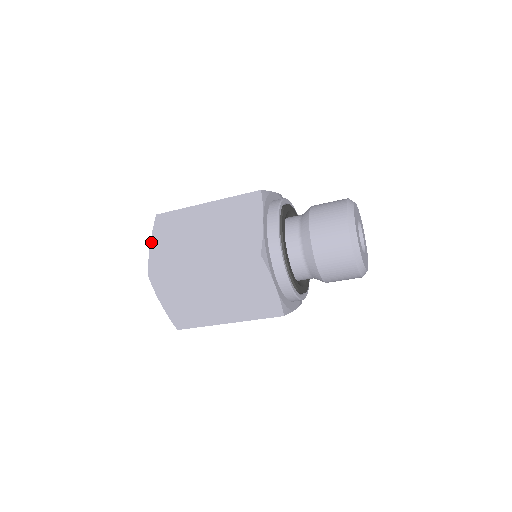
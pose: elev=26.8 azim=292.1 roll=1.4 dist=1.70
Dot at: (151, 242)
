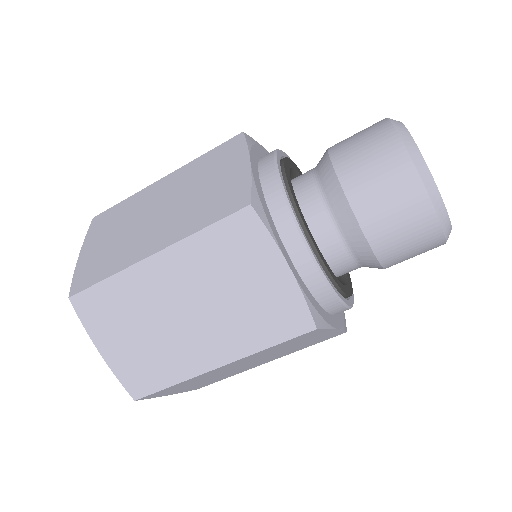
Dot at: occluded
